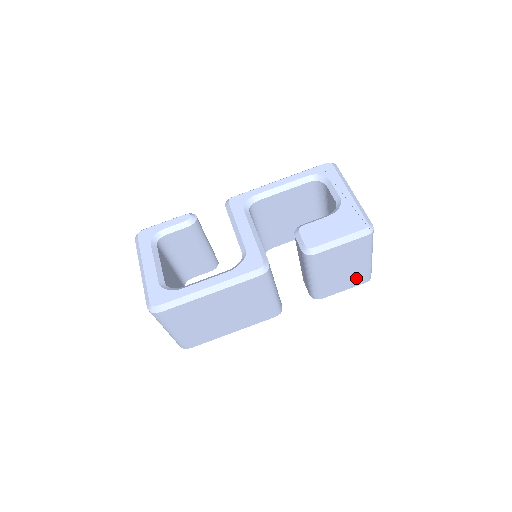
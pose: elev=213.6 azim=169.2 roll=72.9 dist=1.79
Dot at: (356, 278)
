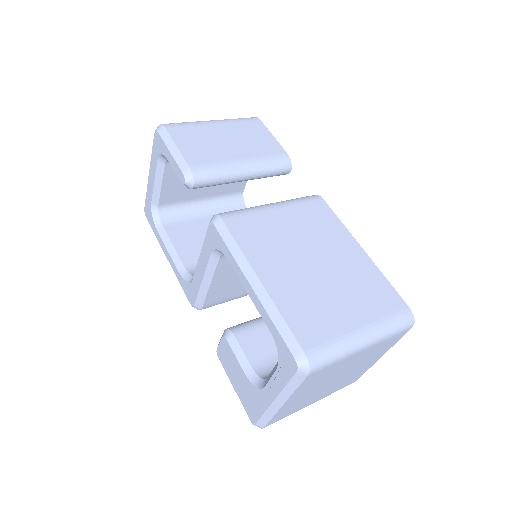
Dot at: occluded
